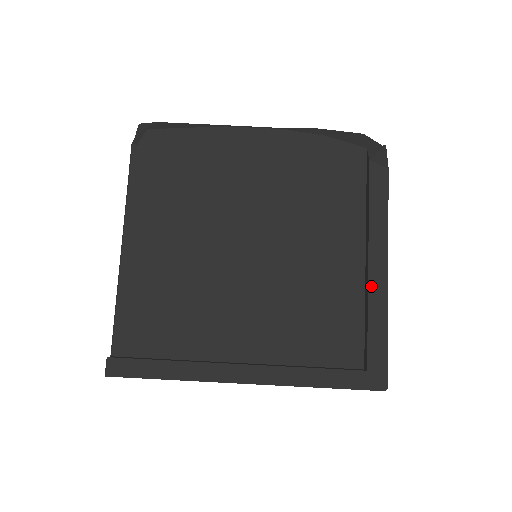
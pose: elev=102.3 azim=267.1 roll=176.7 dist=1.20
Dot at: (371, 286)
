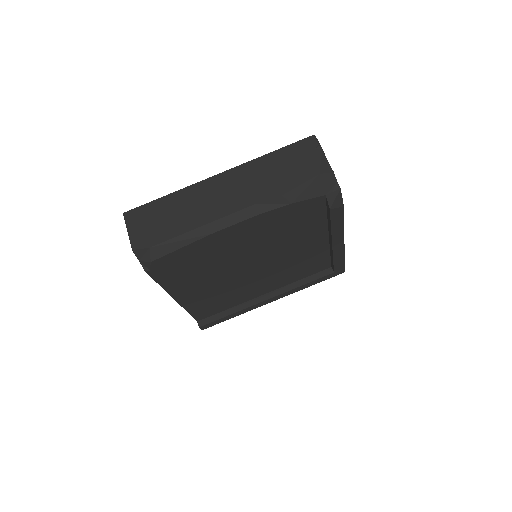
Dot at: (334, 252)
